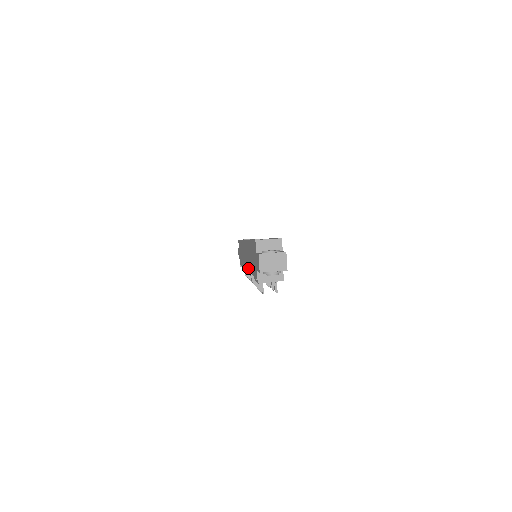
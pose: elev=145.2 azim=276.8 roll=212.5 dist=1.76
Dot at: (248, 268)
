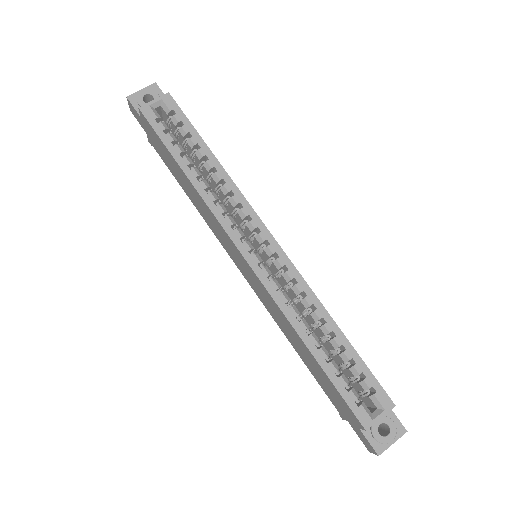
Dot at: (263, 303)
